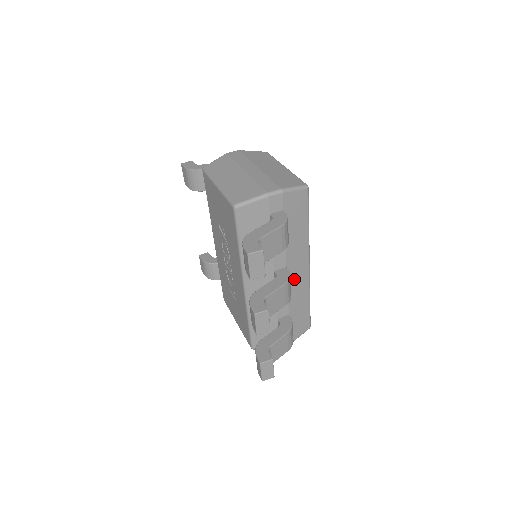
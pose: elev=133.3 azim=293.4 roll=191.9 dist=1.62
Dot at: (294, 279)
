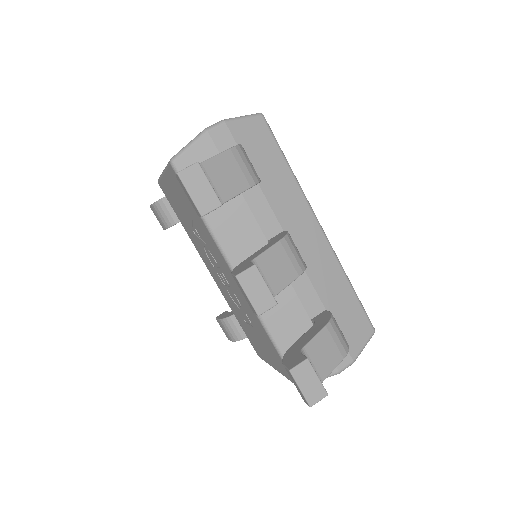
Dot at: (306, 250)
